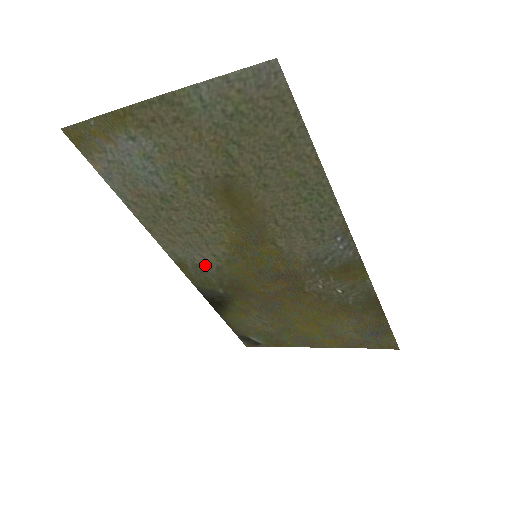
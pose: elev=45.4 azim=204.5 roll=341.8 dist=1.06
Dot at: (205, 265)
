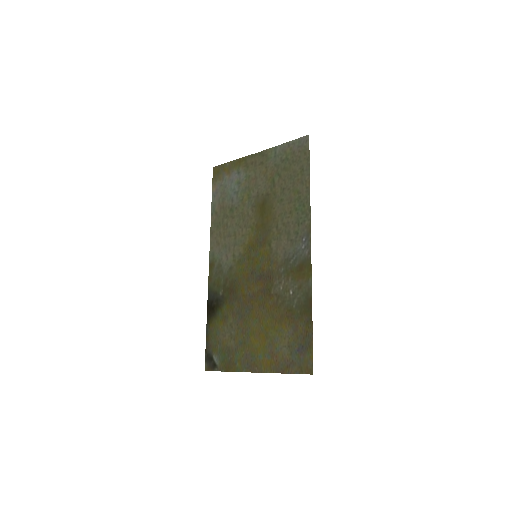
Dot at: (225, 265)
